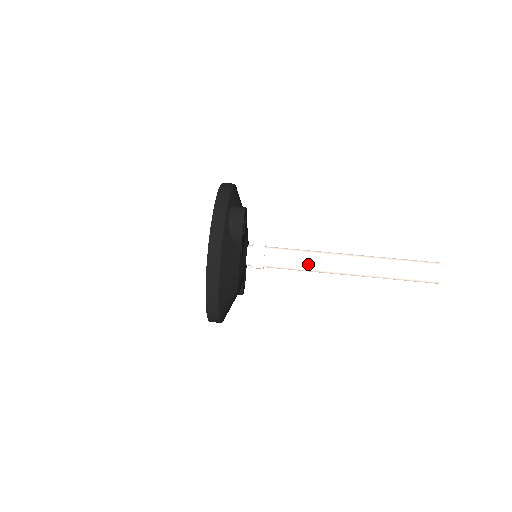
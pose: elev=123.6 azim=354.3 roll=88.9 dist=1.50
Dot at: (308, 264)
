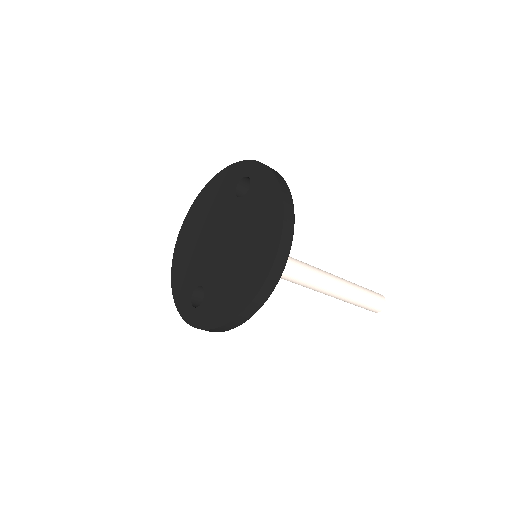
Dot at: (306, 268)
